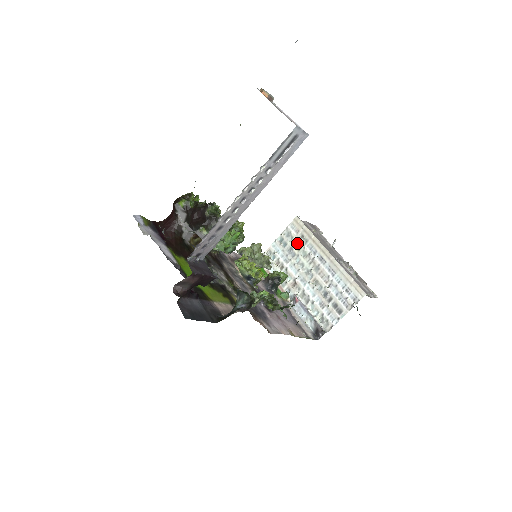
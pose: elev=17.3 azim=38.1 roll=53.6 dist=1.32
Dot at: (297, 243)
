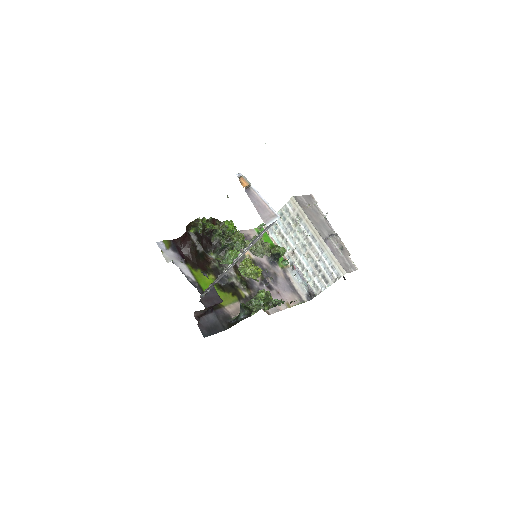
Dot at: (294, 220)
